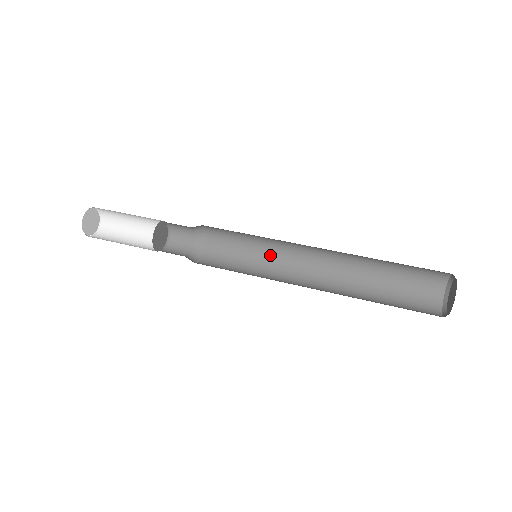
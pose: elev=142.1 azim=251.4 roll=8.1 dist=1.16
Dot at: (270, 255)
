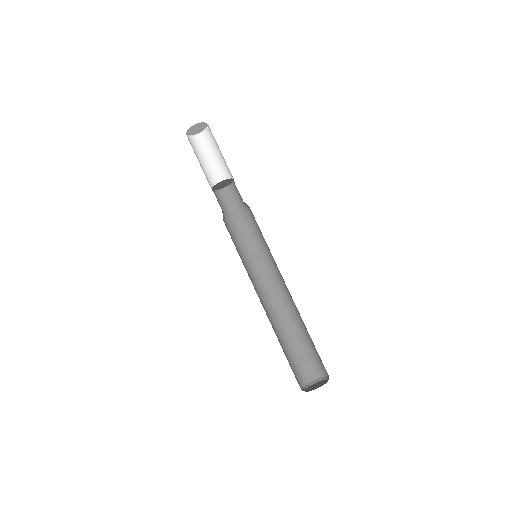
Dot at: (272, 256)
